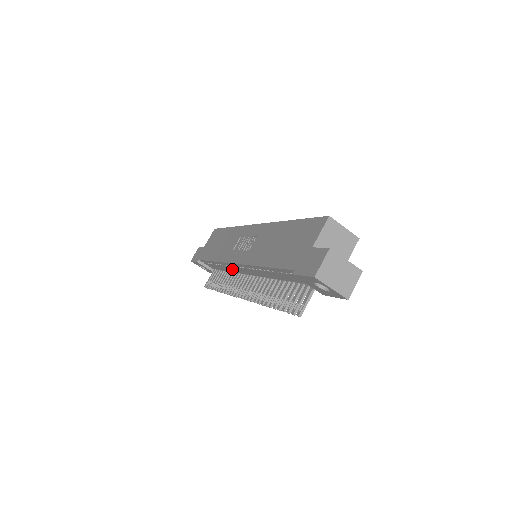
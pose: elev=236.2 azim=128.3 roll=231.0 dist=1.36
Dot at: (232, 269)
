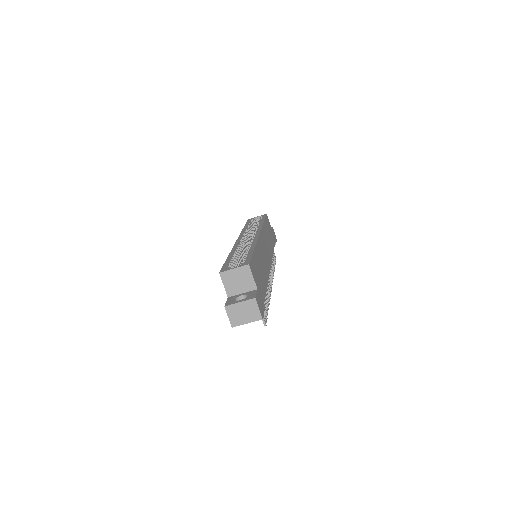
Dot at: occluded
